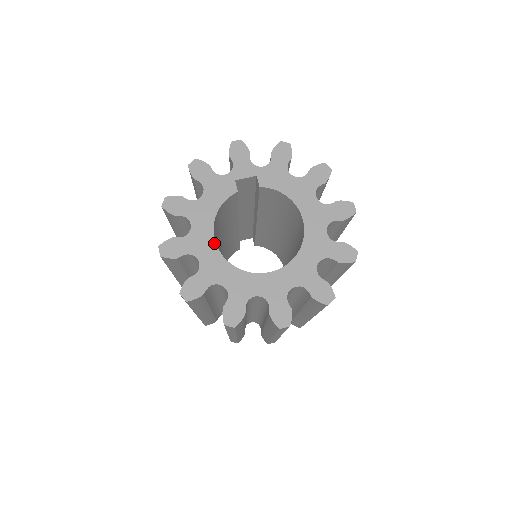
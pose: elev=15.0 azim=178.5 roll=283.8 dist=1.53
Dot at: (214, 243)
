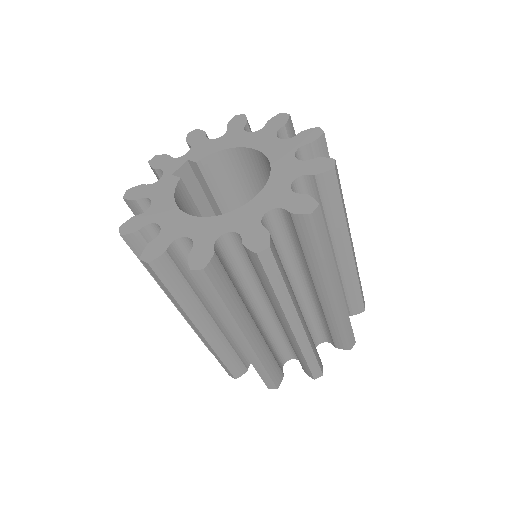
Dot at: (190, 217)
